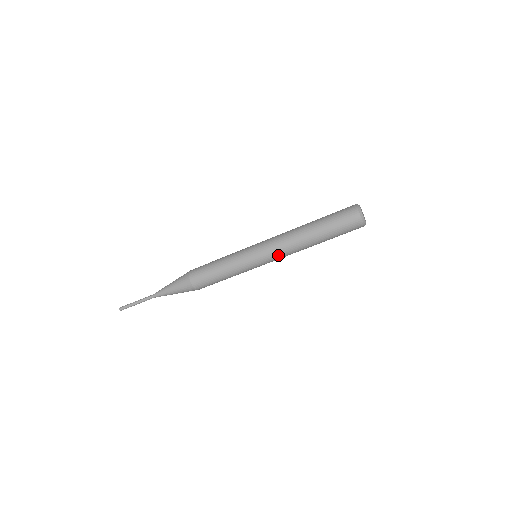
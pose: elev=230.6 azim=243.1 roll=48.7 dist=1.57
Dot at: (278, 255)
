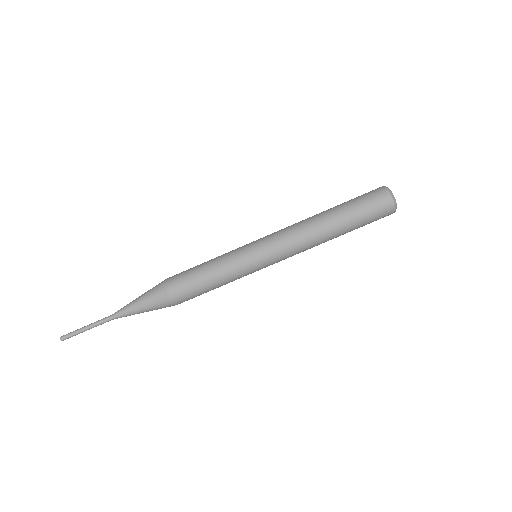
Dot at: (288, 254)
